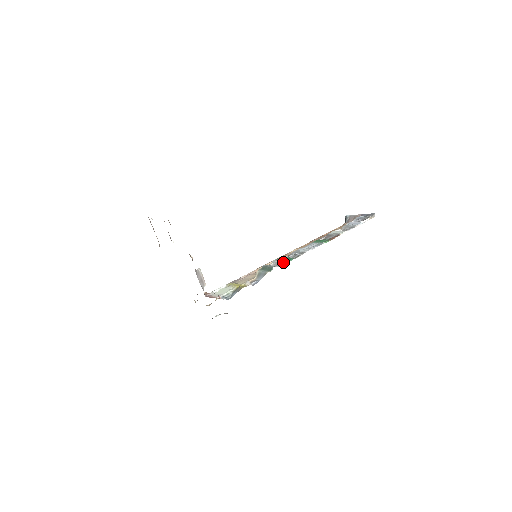
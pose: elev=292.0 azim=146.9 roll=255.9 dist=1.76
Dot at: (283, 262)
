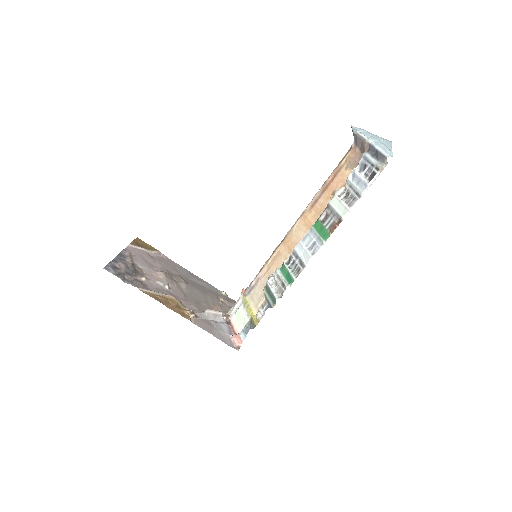
Dot at: (284, 289)
